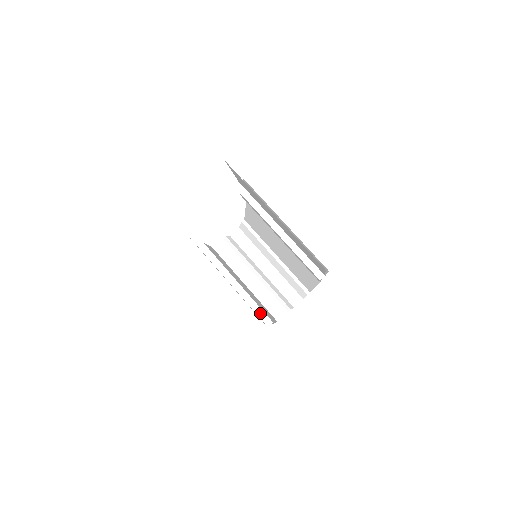
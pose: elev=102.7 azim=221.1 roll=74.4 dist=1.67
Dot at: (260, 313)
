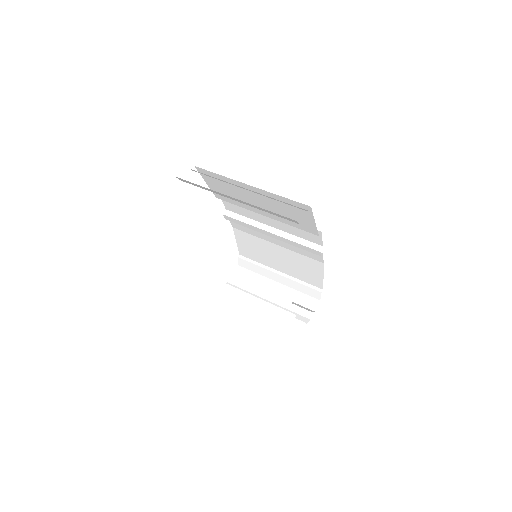
Dot at: (275, 285)
